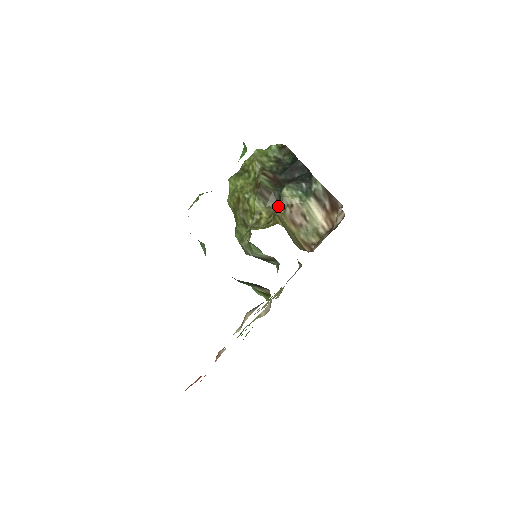
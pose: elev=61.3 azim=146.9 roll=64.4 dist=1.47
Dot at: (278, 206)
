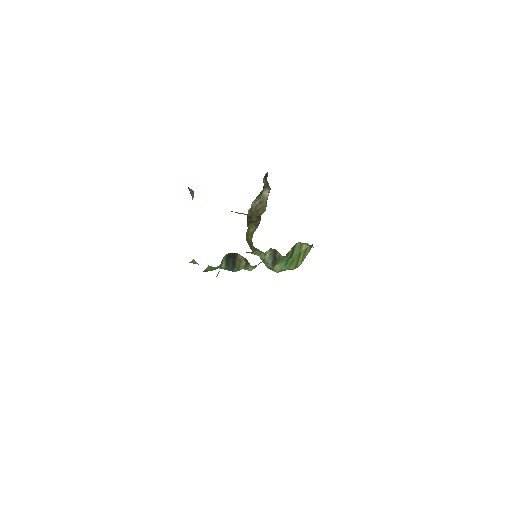
Dot at: (260, 218)
